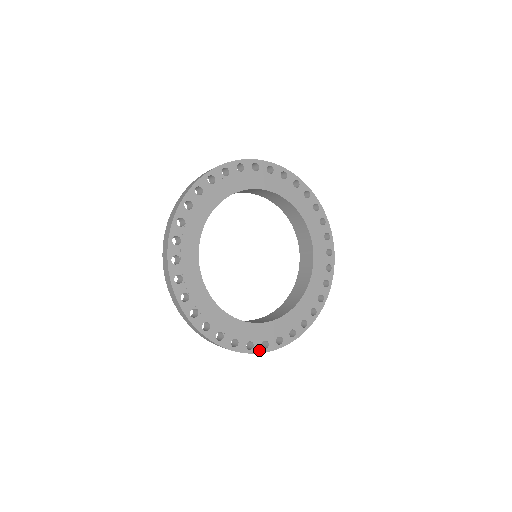
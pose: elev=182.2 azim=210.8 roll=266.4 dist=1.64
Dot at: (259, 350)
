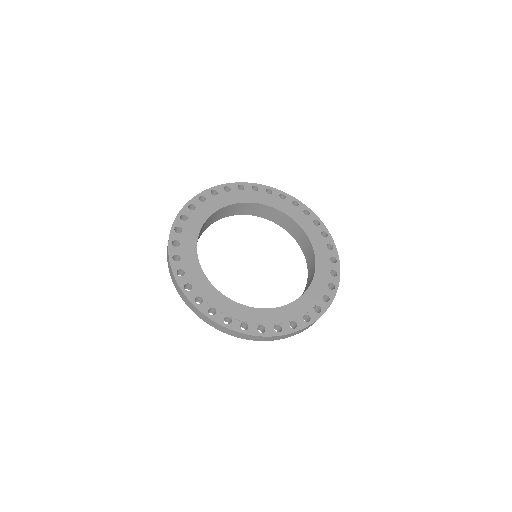
Dot at: (219, 321)
